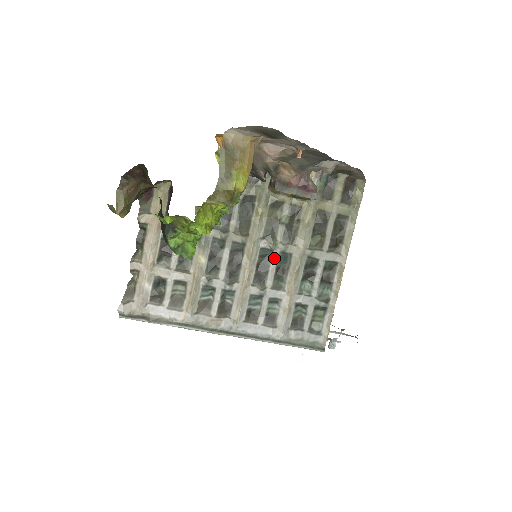
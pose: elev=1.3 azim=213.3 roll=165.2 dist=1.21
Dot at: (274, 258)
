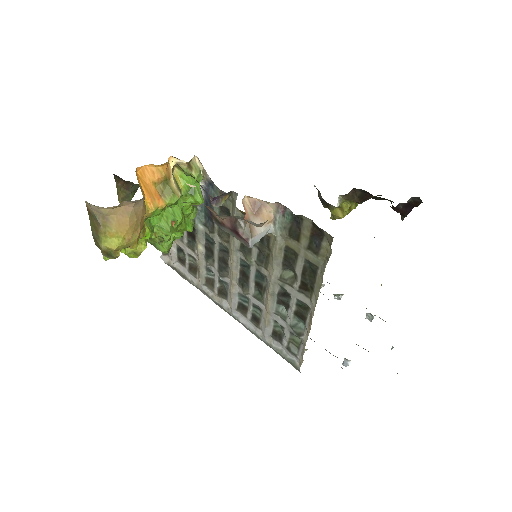
Dot at: (252, 272)
